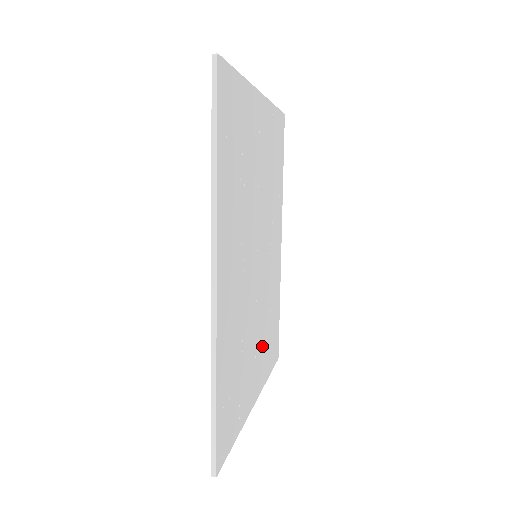
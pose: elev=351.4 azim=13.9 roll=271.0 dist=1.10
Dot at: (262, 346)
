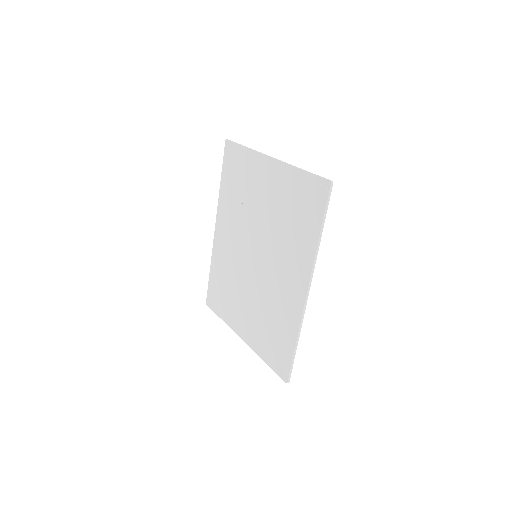
Dot at: (238, 304)
